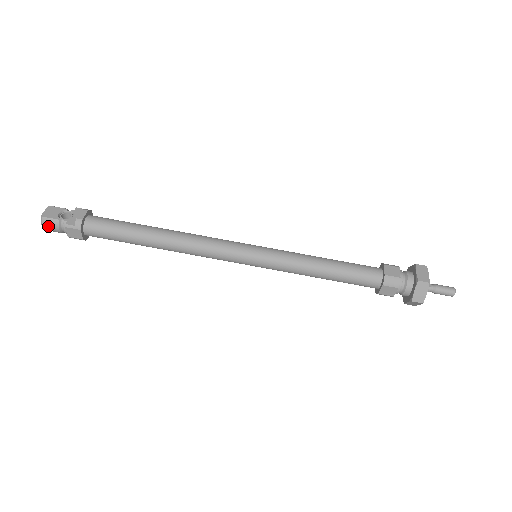
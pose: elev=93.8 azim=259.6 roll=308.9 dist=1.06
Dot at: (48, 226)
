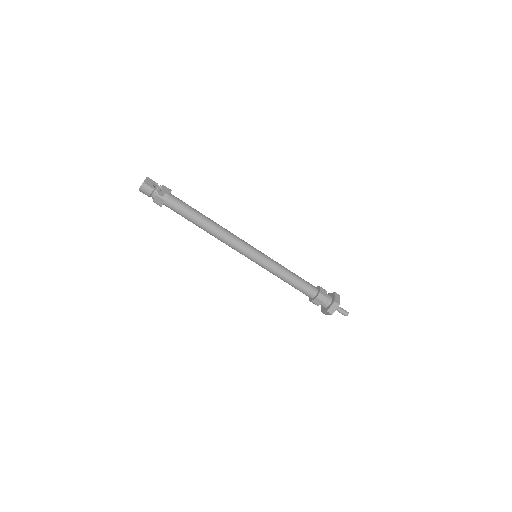
Dot at: (144, 190)
